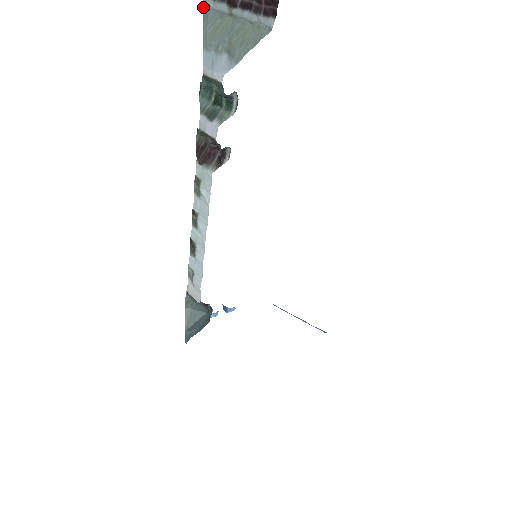
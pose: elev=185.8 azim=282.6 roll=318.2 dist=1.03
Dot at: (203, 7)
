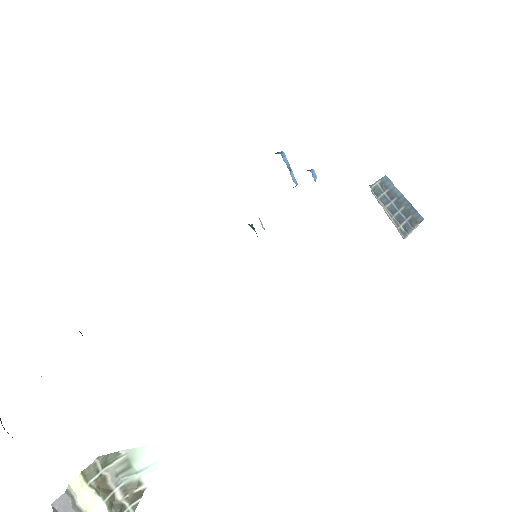
Dot at: occluded
